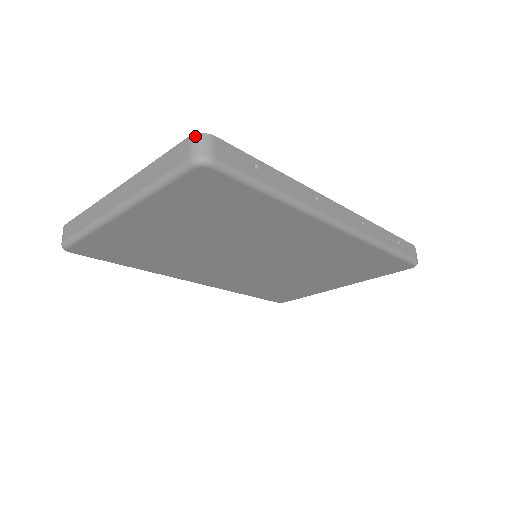
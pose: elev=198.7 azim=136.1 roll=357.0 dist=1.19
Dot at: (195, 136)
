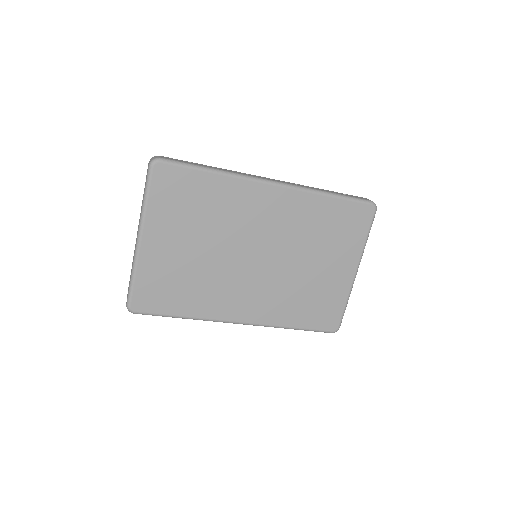
Dot at: (150, 160)
